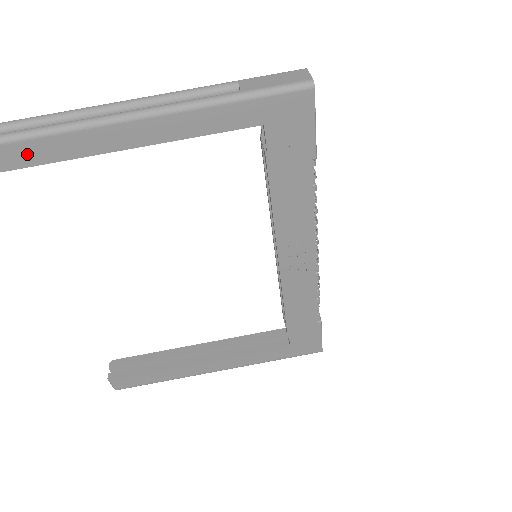
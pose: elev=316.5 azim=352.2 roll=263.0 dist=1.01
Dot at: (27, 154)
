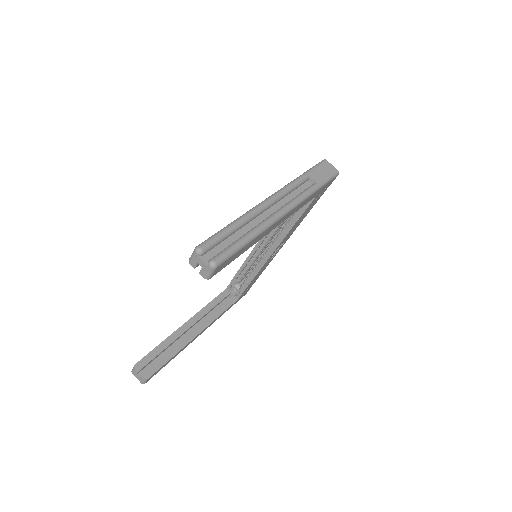
Dot at: (241, 252)
